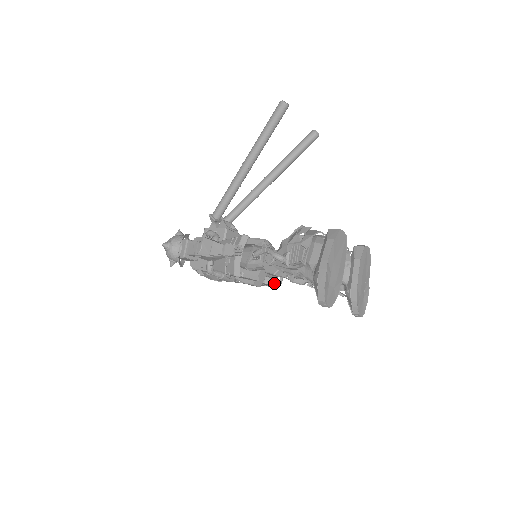
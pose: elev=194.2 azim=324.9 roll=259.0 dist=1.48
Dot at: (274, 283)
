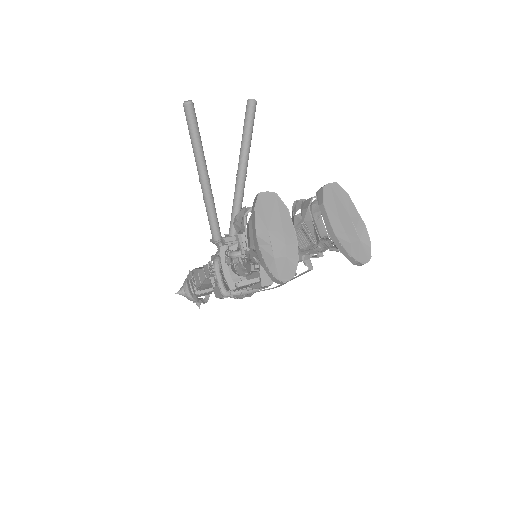
Dot at: occluded
